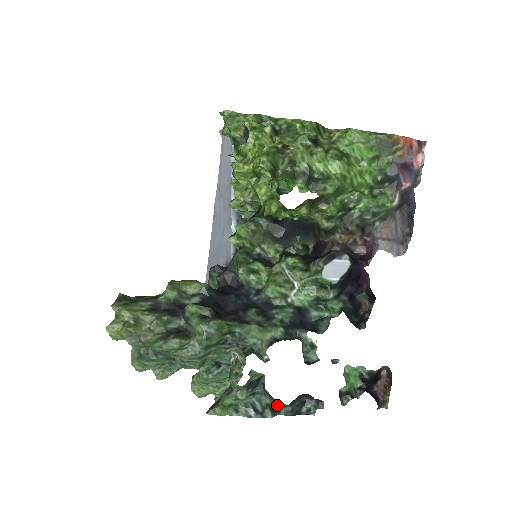
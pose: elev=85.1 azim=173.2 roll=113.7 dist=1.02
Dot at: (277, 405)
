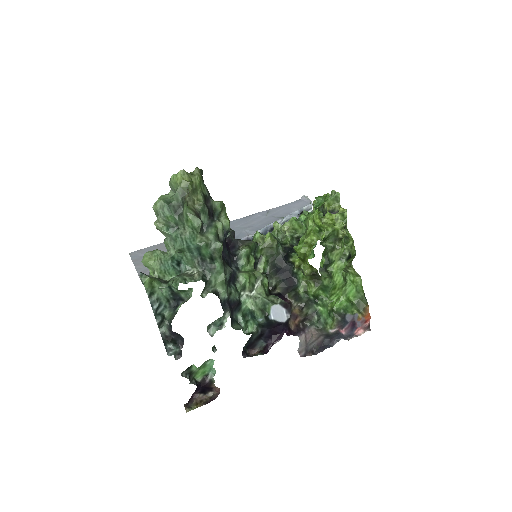
Dot at: (167, 323)
